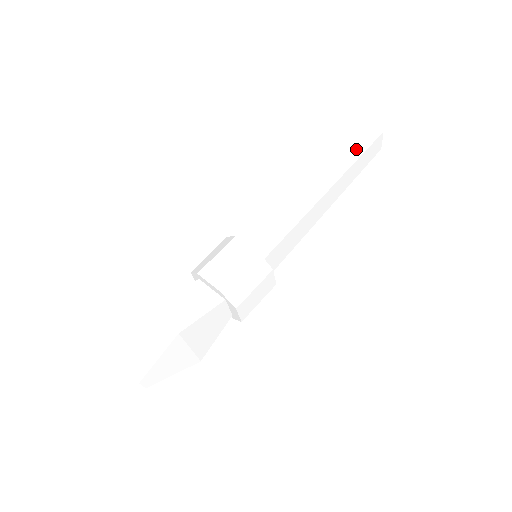
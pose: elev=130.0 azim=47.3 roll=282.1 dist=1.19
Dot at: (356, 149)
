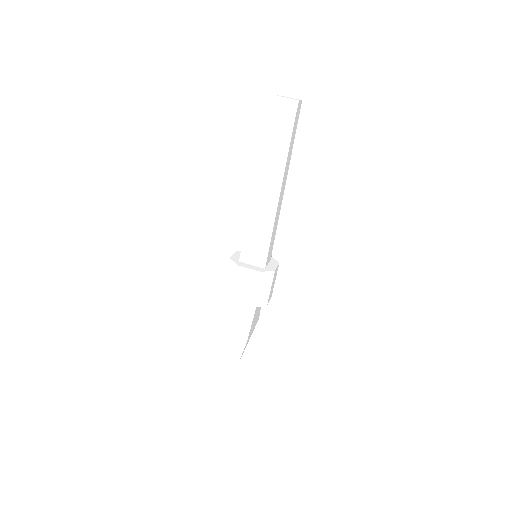
Dot at: (284, 134)
